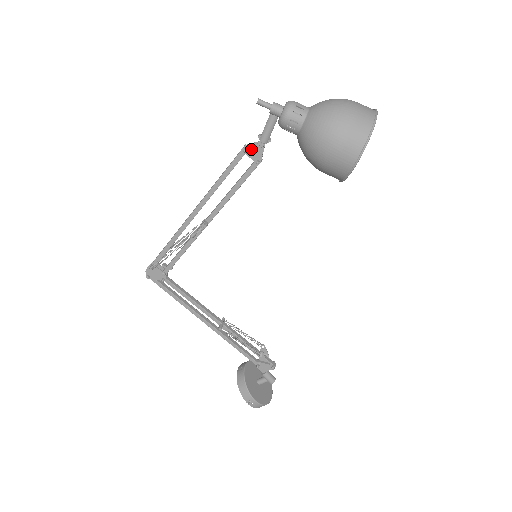
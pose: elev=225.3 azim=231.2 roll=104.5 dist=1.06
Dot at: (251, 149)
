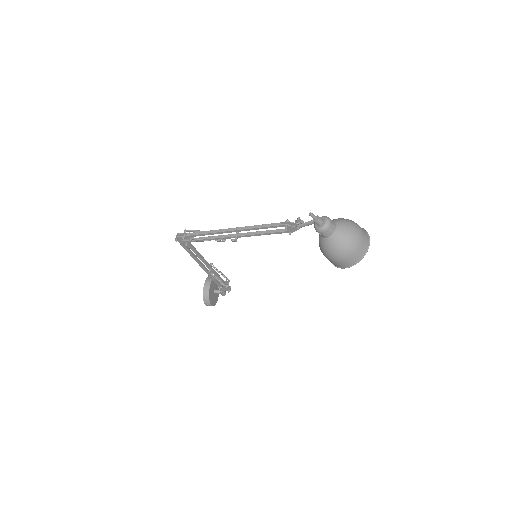
Dot at: (290, 227)
